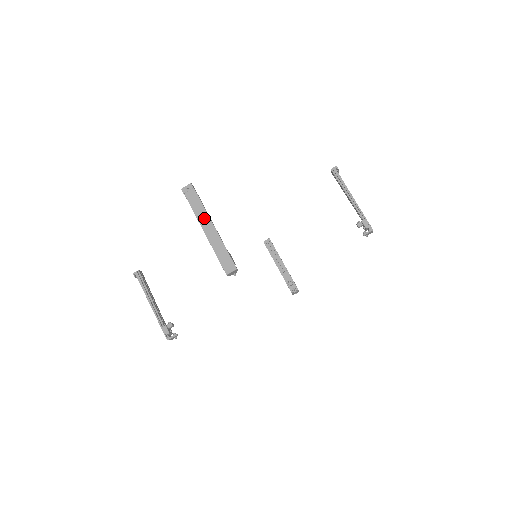
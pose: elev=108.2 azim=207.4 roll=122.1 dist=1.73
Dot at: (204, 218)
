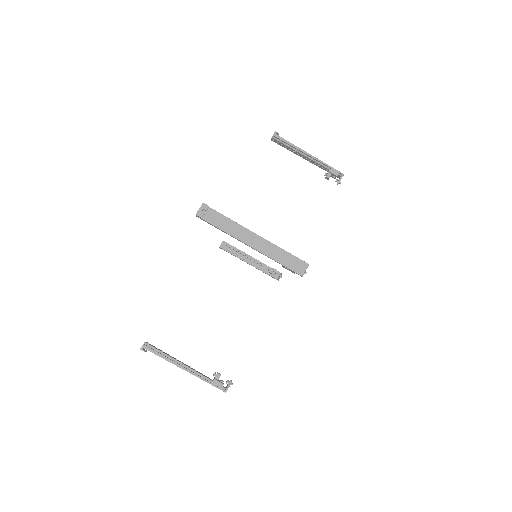
Dot at: (241, 232)
